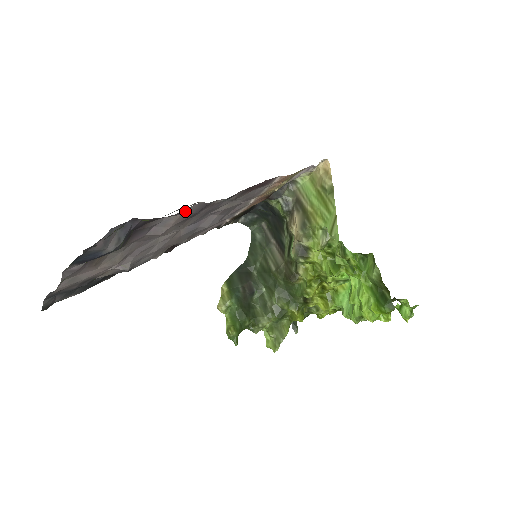
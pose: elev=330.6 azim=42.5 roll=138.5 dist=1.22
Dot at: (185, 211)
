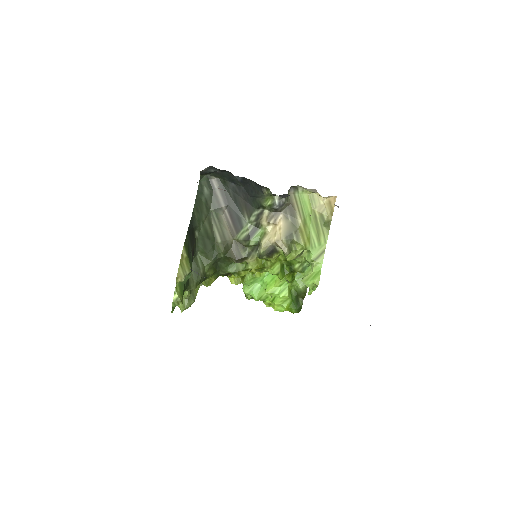
Dot at: occluded
